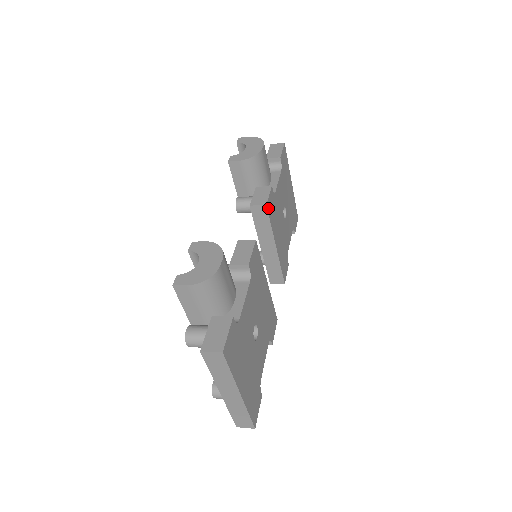
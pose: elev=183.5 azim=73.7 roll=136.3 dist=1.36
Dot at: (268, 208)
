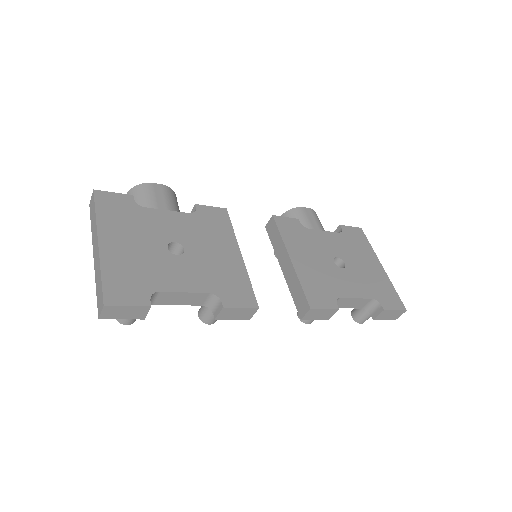
Dot at: (278, 221)
